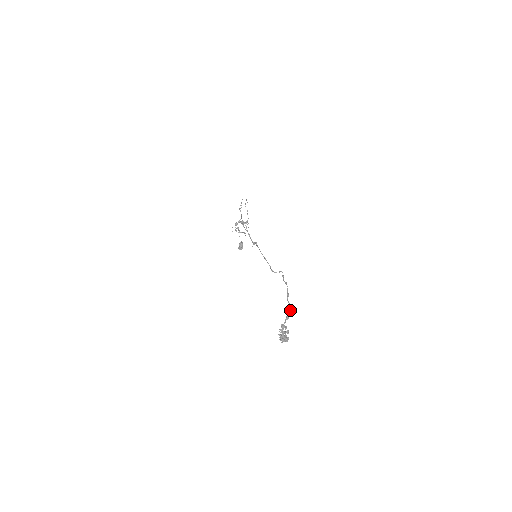
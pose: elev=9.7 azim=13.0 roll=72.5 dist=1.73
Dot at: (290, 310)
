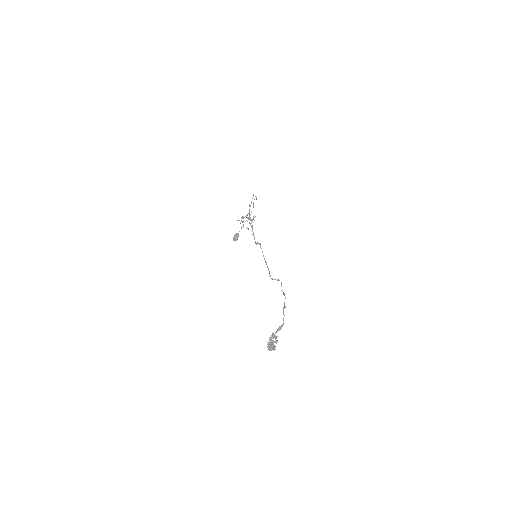
Dot at: (283, 322)
